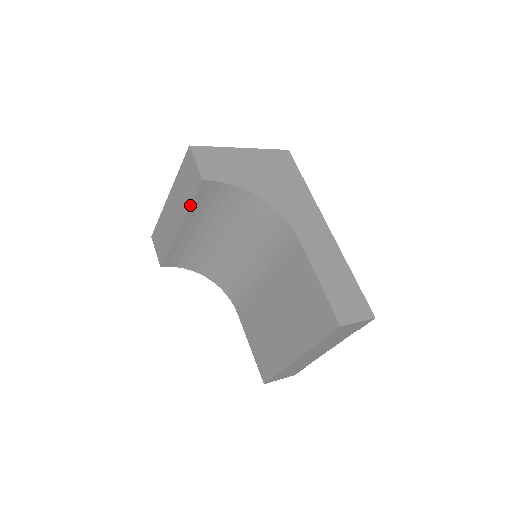
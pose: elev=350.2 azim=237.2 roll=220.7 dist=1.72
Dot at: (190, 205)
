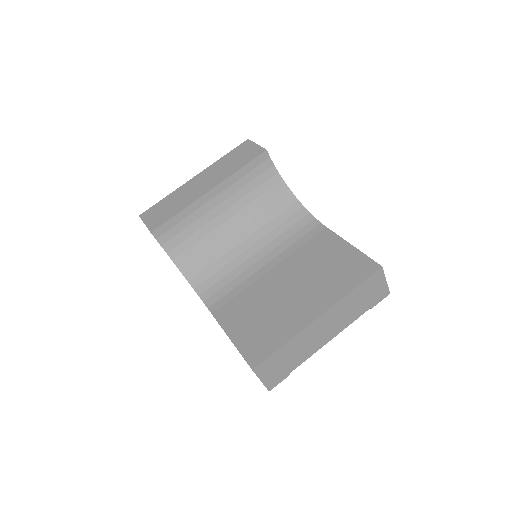
Dot at: (239, 169)
